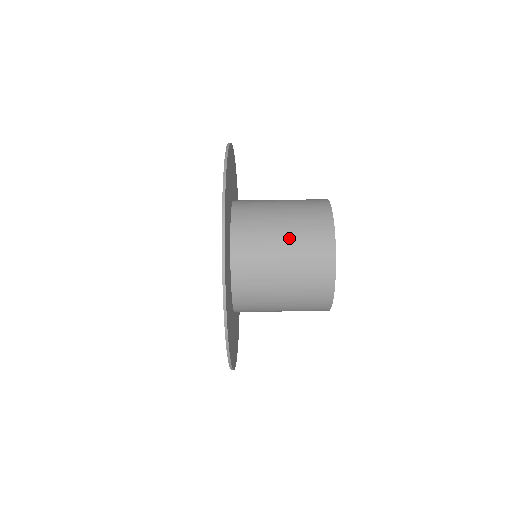
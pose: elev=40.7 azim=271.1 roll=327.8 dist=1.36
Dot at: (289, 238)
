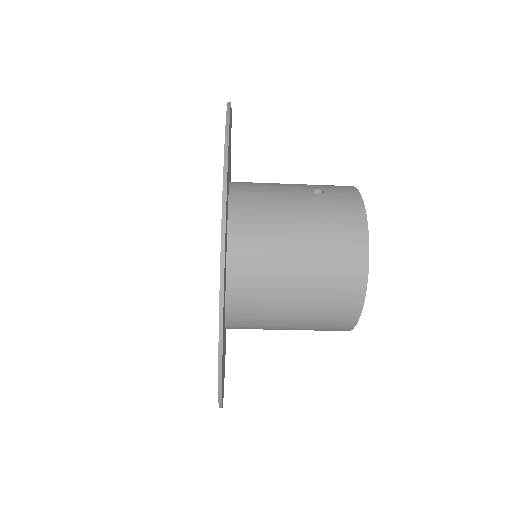
Dot at: (305, 293)
